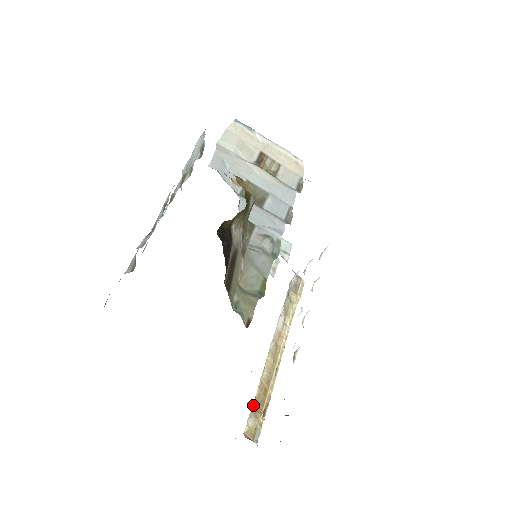
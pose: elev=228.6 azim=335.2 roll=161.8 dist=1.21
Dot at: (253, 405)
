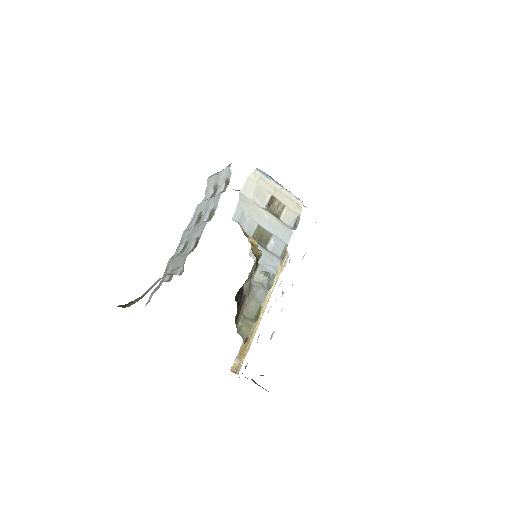
Dot at: (239, 351)
